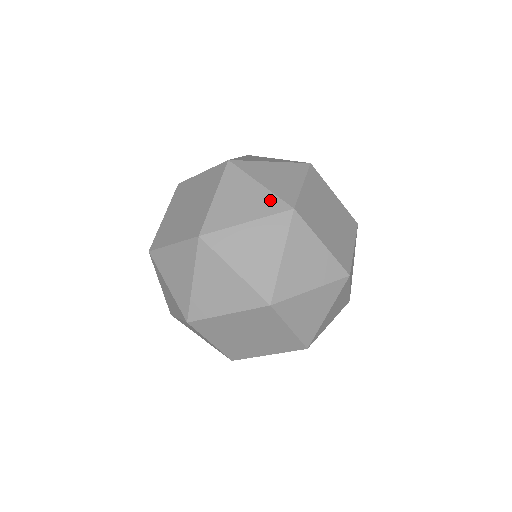
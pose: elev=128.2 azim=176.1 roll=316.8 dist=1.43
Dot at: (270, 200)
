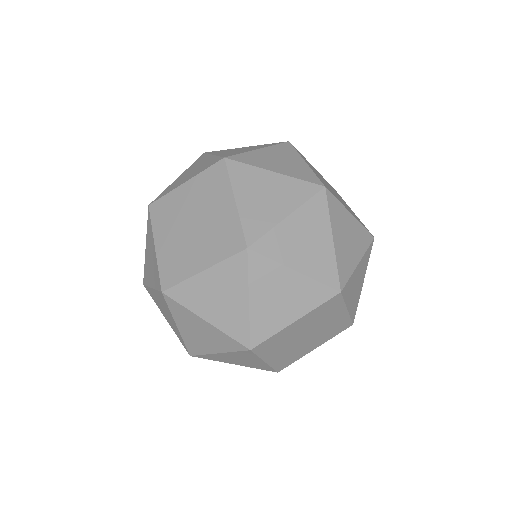
Dot at: (297, 186)
